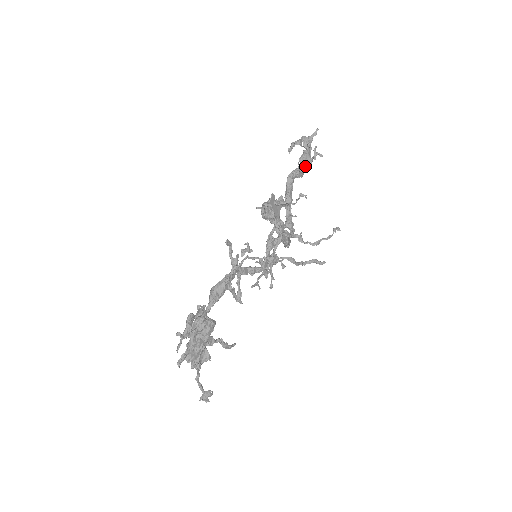
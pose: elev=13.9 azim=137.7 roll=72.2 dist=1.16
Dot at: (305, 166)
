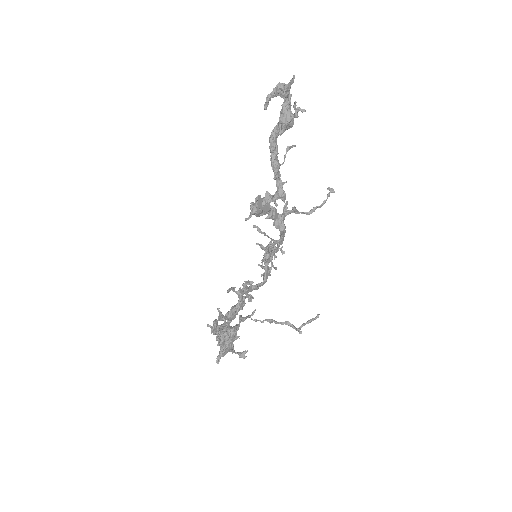
Dot at: (287, 127)
